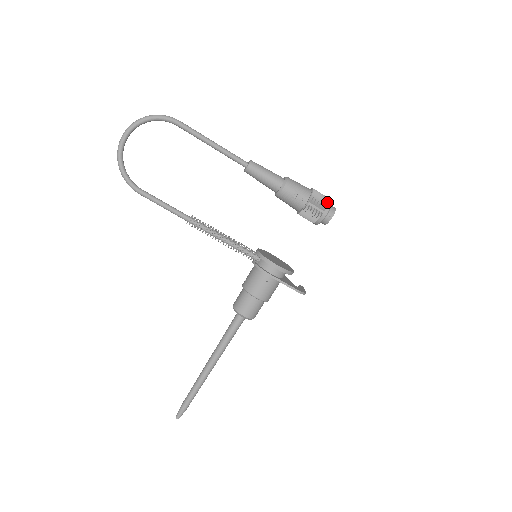
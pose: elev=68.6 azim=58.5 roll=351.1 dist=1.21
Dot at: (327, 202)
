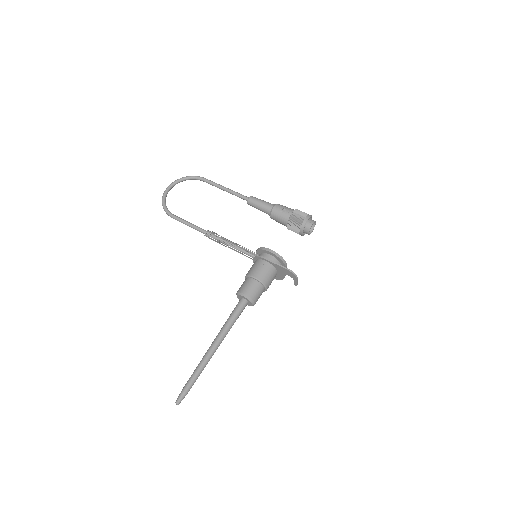
Dot at: (308, 214)
